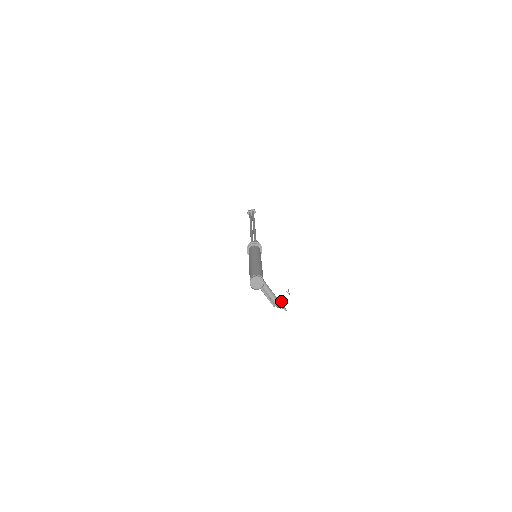
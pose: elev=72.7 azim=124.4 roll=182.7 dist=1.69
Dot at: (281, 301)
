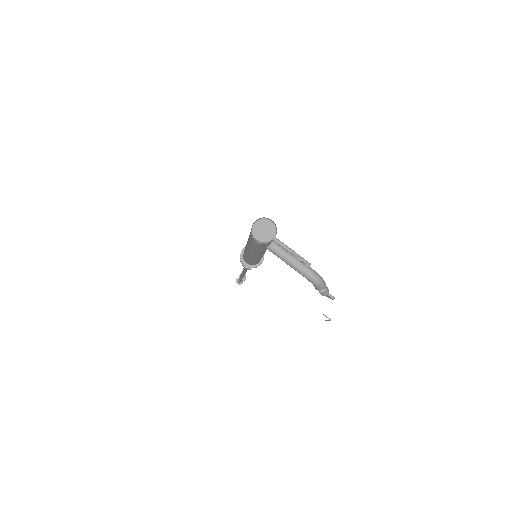
Dot at: occluded
